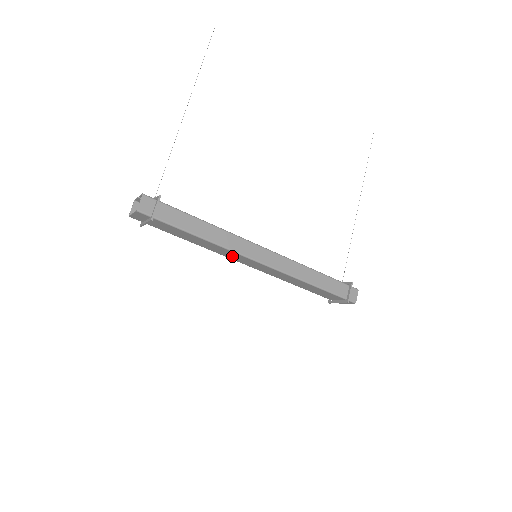
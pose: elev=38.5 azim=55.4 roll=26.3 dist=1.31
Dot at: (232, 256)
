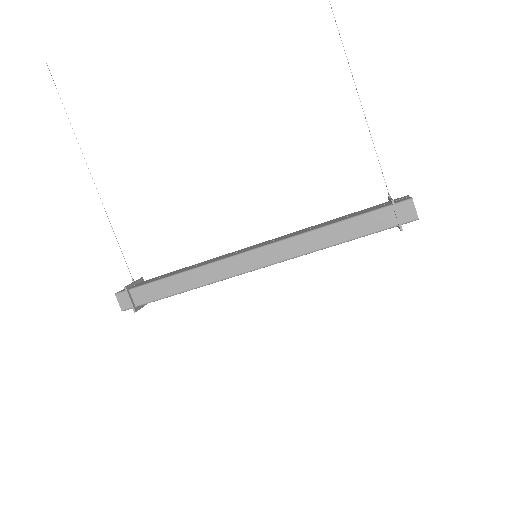
Dot at: occluded
